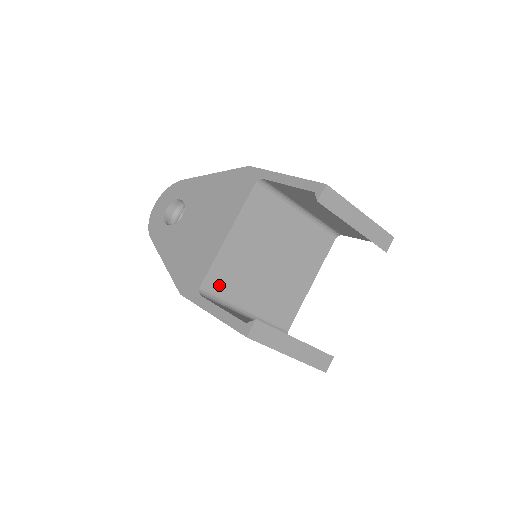
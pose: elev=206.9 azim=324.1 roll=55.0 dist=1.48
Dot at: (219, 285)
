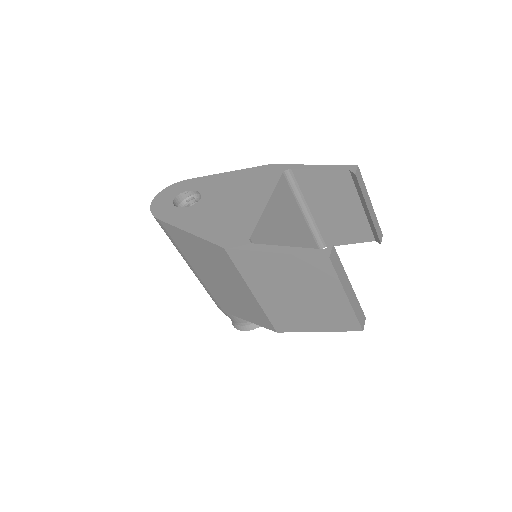
Dot at: occluded
